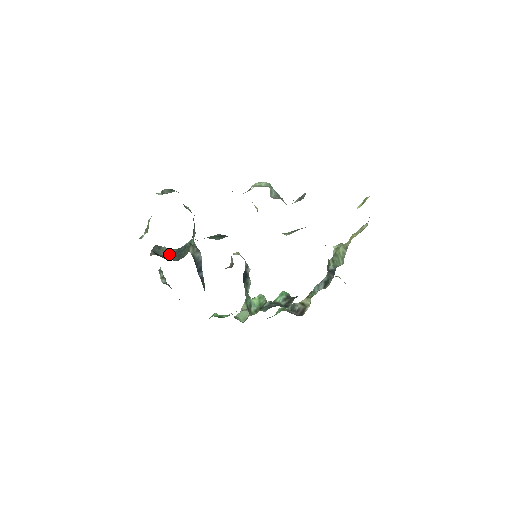
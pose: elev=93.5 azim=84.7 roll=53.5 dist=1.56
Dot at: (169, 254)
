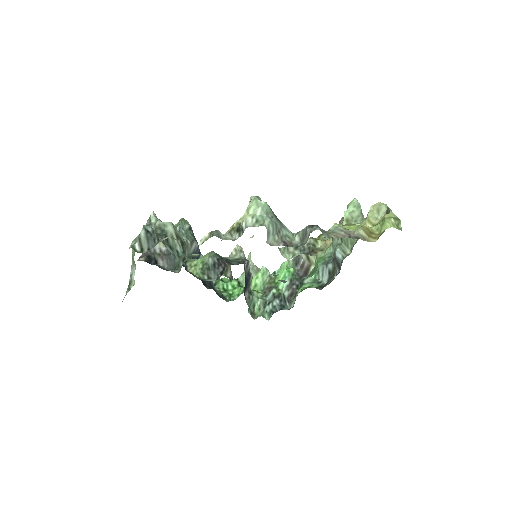
Dot at: (162, 245)
